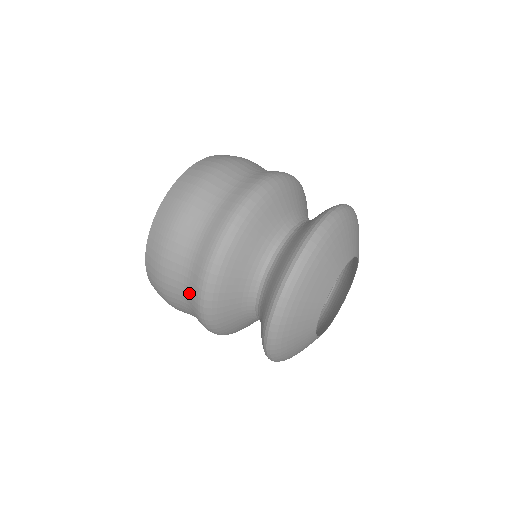
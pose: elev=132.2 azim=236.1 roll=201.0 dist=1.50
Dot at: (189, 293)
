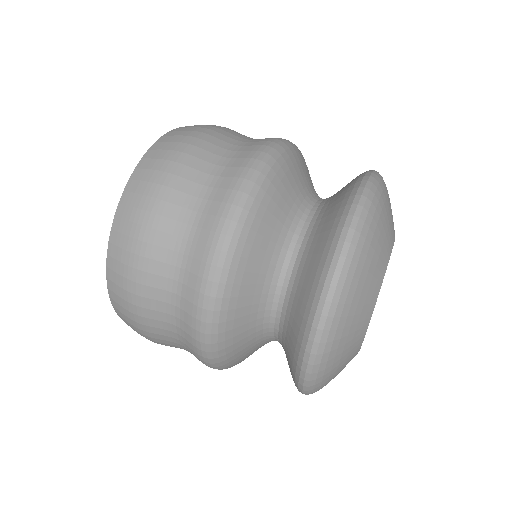
Dot at: occluded
